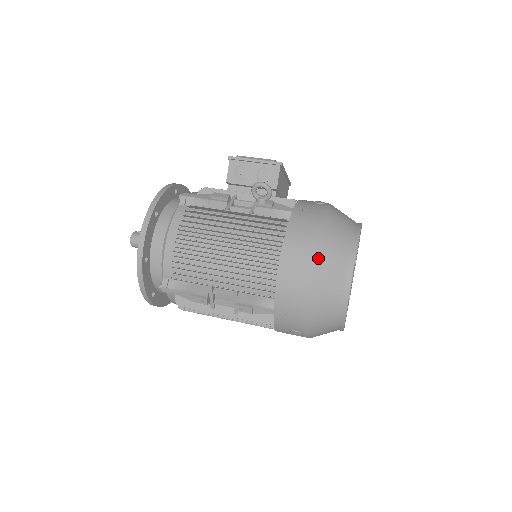
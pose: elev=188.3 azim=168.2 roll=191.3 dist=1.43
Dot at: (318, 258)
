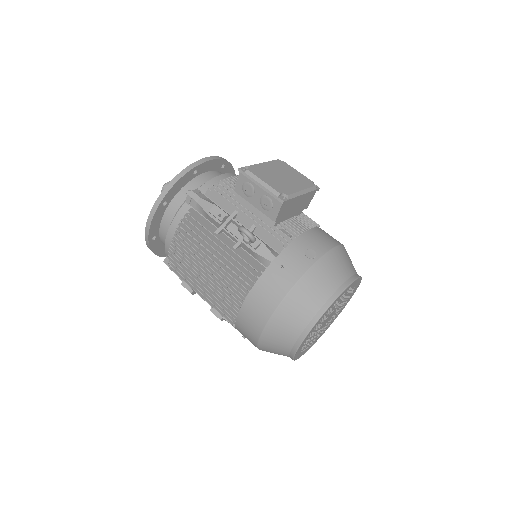
Dot at: (271, 323)
